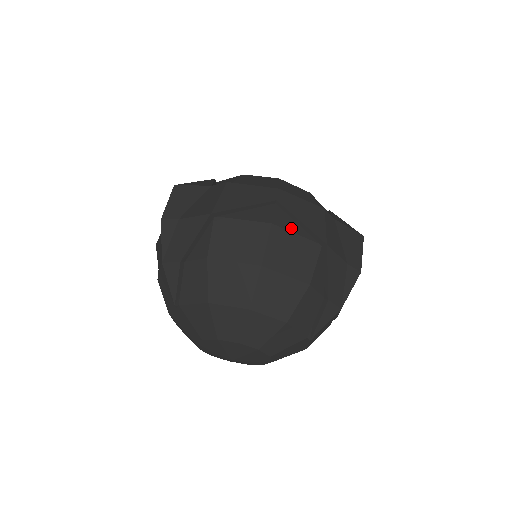
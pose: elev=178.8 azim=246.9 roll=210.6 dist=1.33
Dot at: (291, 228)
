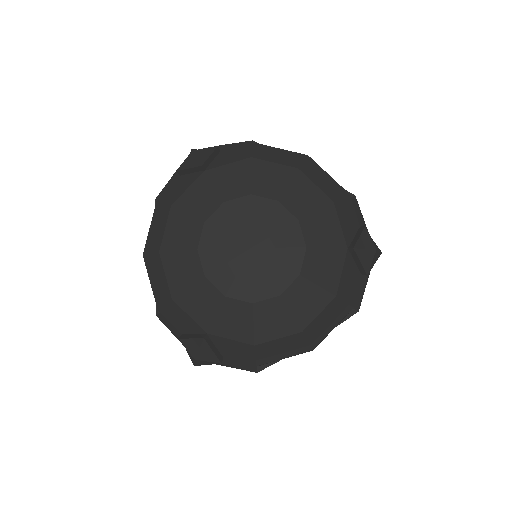
Dot at: occluded
